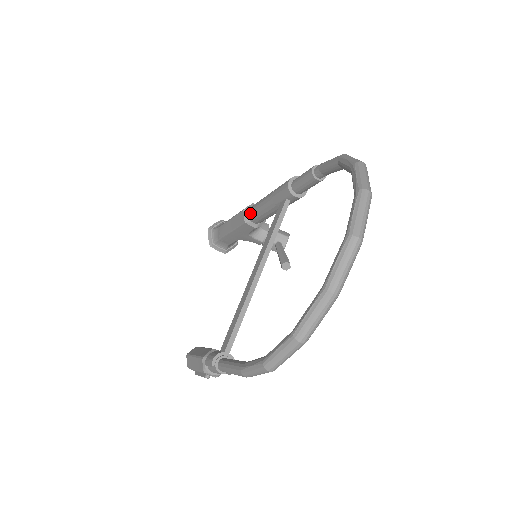
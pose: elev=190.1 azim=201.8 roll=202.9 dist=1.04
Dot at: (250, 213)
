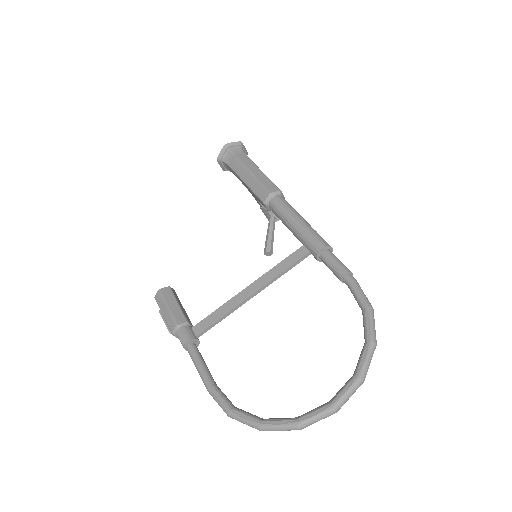
Dot at: (273, 204)
